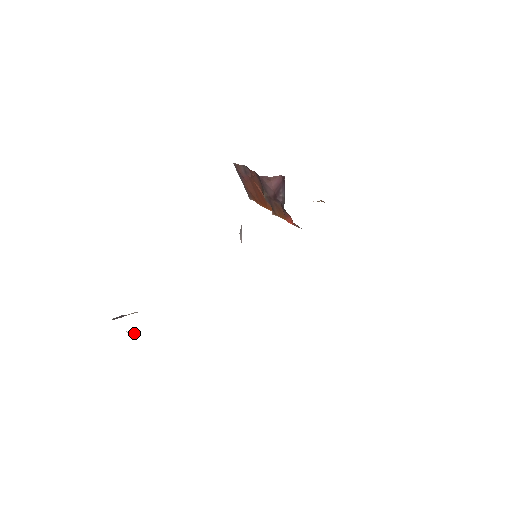
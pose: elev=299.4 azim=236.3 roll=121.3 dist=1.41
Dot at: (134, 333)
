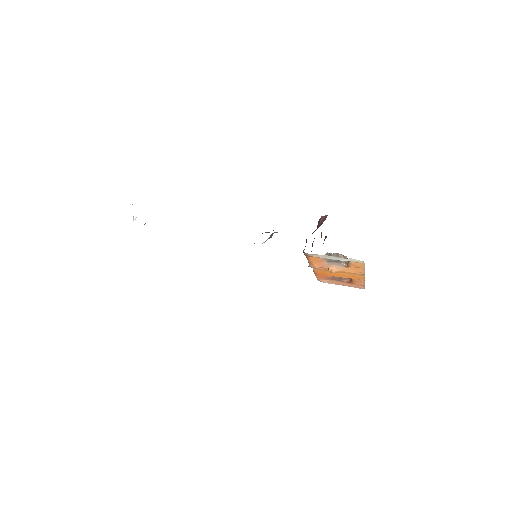
Dot at: (135, 218)
